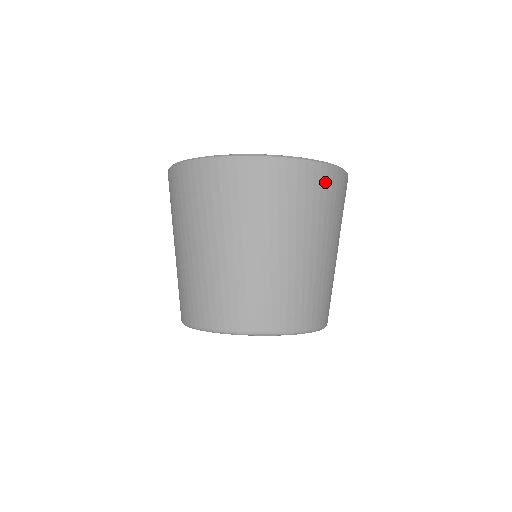
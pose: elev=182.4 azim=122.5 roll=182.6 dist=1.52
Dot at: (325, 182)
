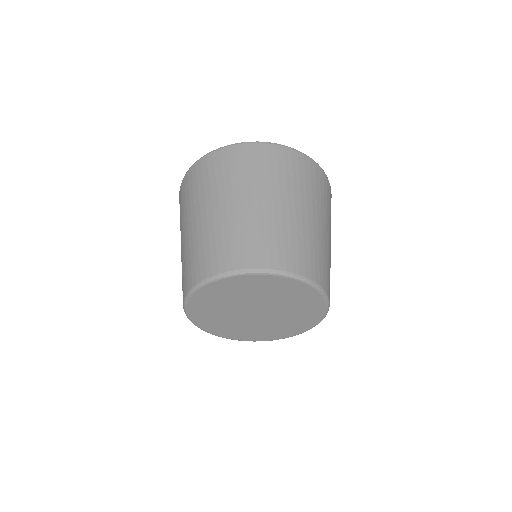
Dot at: (242, 154)
